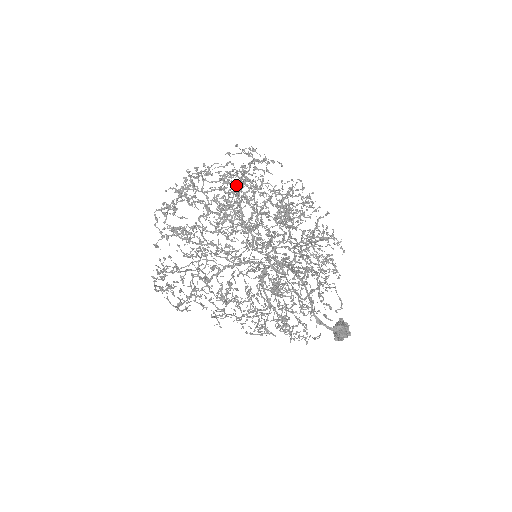
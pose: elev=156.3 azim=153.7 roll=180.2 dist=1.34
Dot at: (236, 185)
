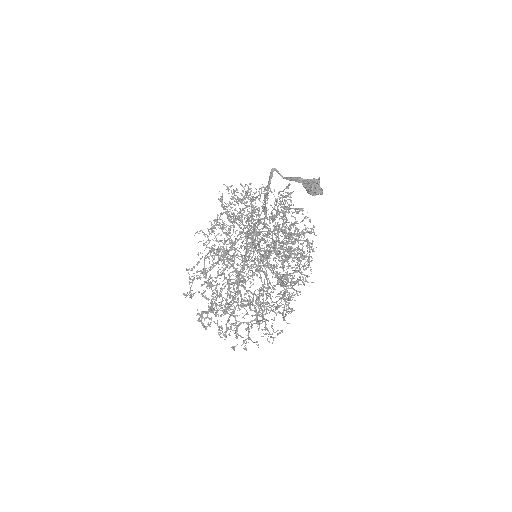
Dot at: occluded
